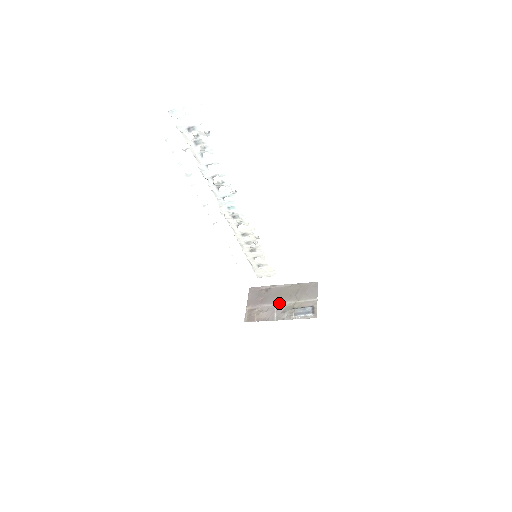
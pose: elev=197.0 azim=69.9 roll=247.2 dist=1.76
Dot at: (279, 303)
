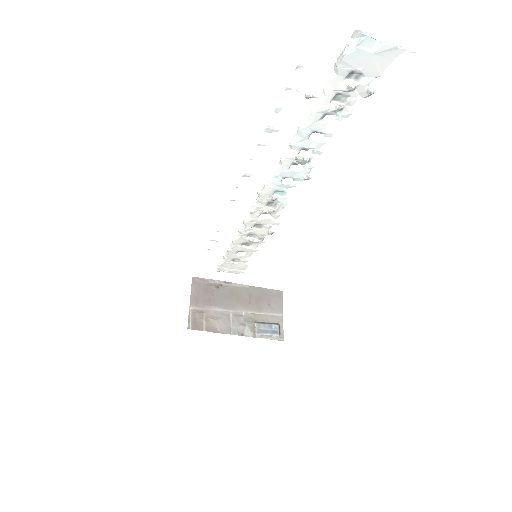
Dot at: (236, 310)
